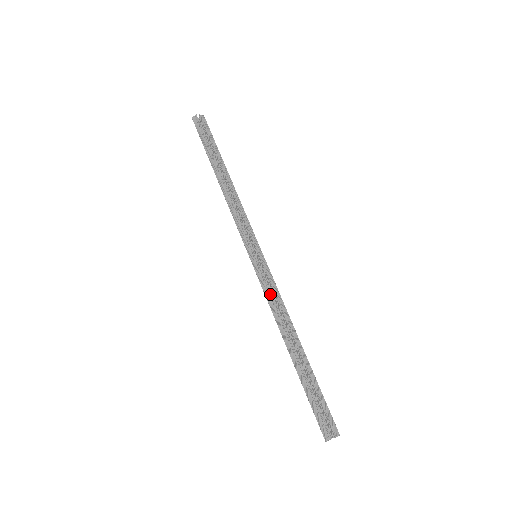
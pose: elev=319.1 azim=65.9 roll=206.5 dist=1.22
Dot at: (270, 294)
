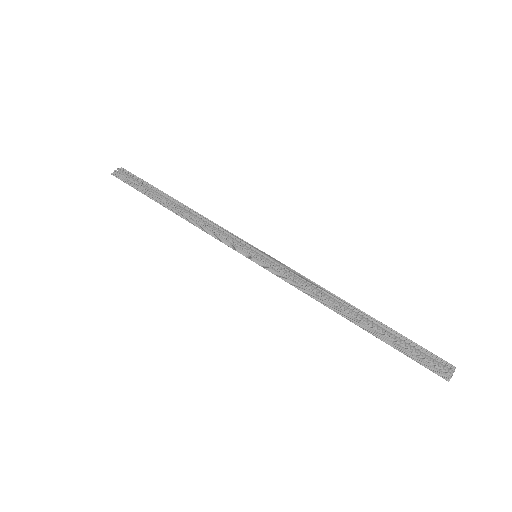
Dot at: (294, 280)
